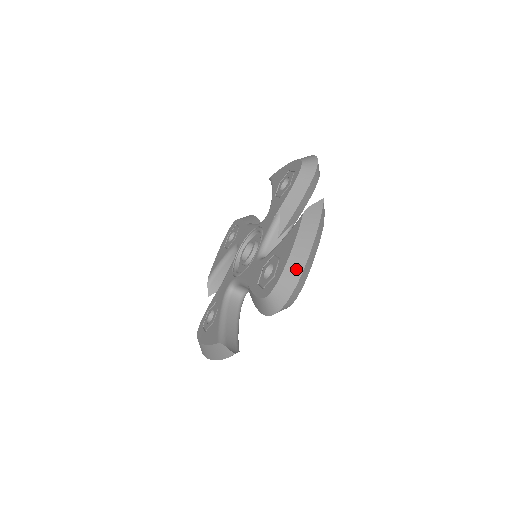
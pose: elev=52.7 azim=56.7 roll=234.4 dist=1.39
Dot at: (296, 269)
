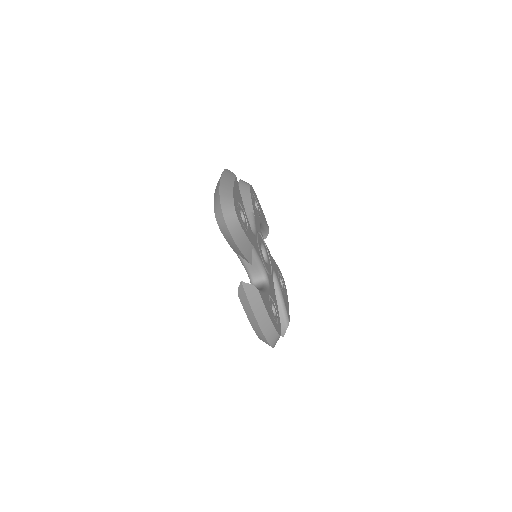
Dot at: (217, 192)
